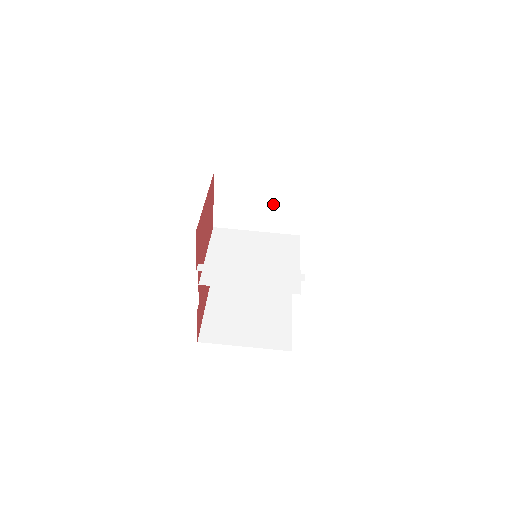
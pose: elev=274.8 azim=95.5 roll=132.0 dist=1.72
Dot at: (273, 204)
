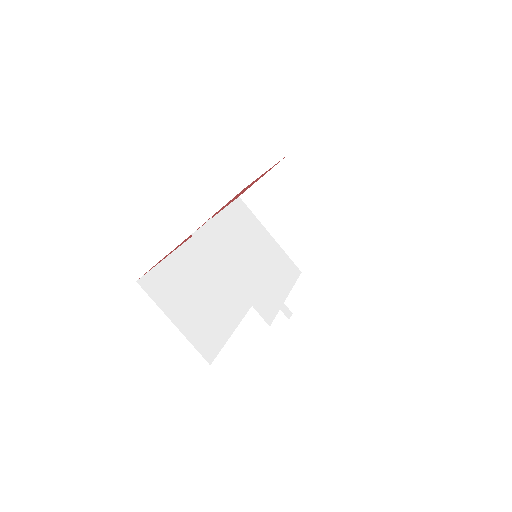
Dot at: (309, 227)
